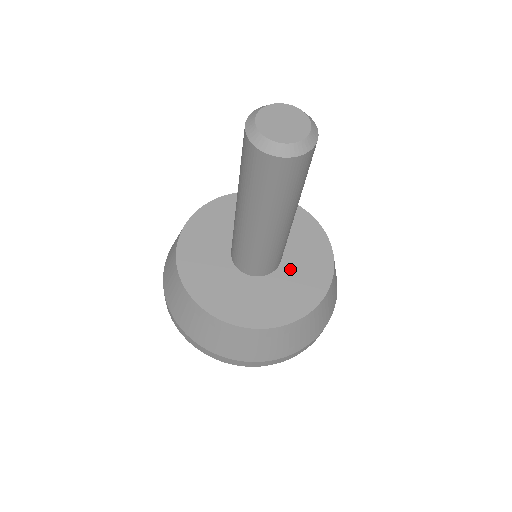
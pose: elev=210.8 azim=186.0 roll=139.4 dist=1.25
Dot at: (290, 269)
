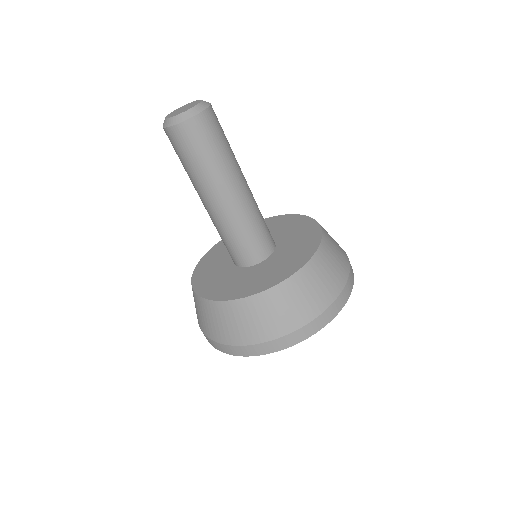
Dot at: (275, 259)
